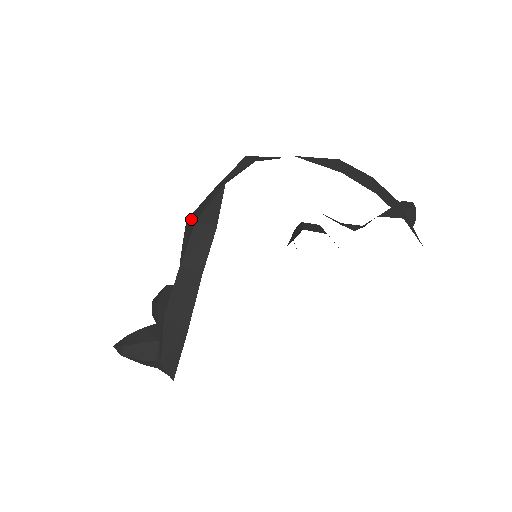
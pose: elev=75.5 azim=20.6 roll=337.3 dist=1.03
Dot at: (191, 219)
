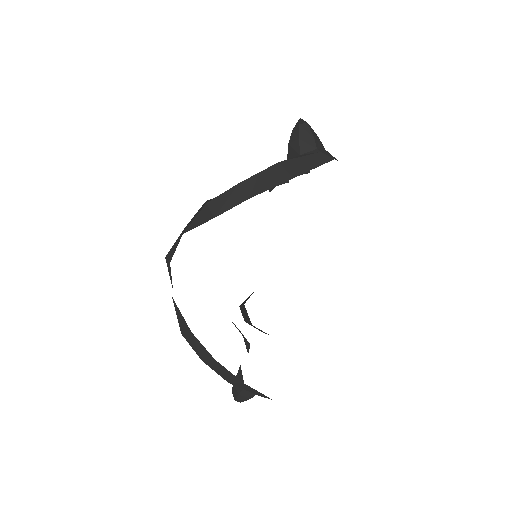
Dot at: occluded
